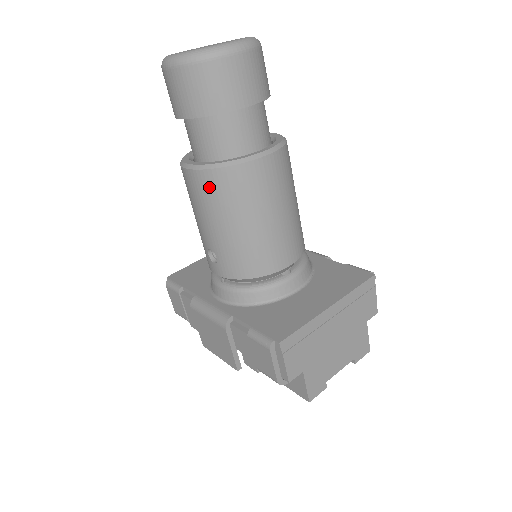
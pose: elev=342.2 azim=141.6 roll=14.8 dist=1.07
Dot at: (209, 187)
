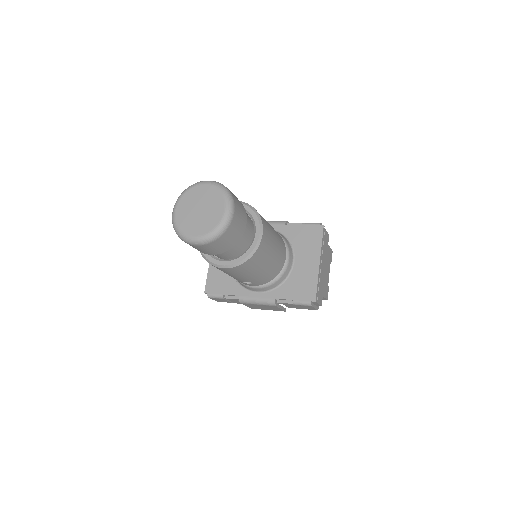
Dot at: (242, 269)
